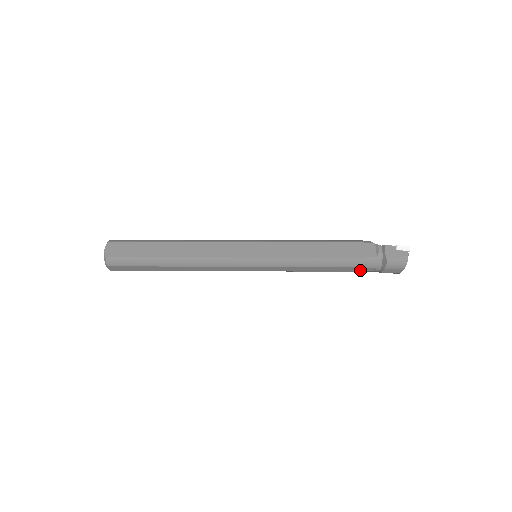
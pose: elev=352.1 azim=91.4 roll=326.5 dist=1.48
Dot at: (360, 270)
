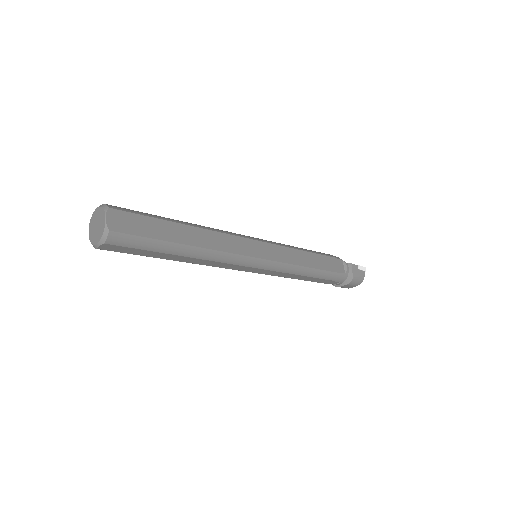
Dot at: (327, 282)
